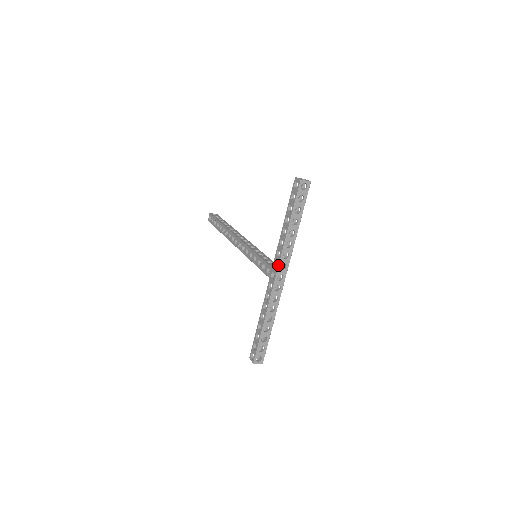
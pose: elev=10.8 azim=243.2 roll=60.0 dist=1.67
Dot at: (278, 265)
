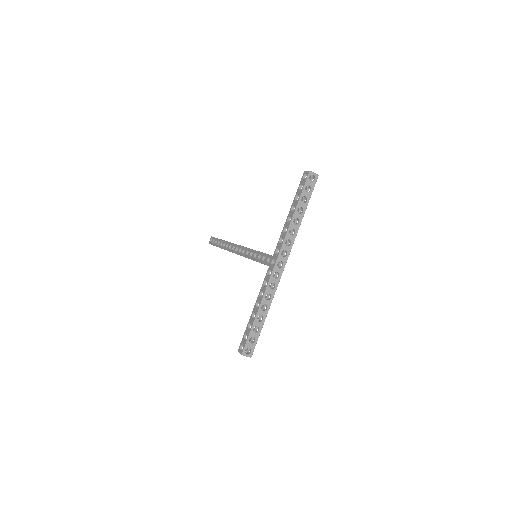
Dot at: (280, 250)
